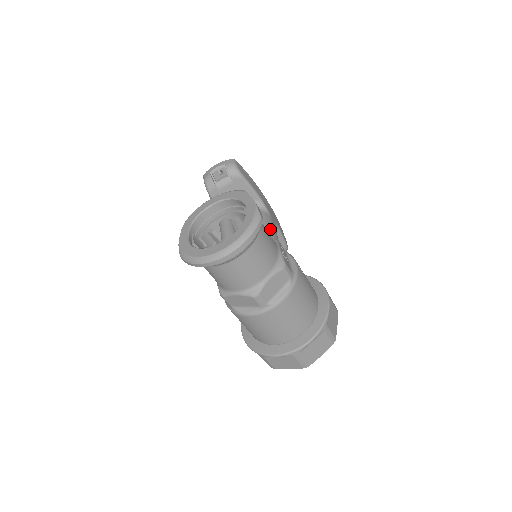
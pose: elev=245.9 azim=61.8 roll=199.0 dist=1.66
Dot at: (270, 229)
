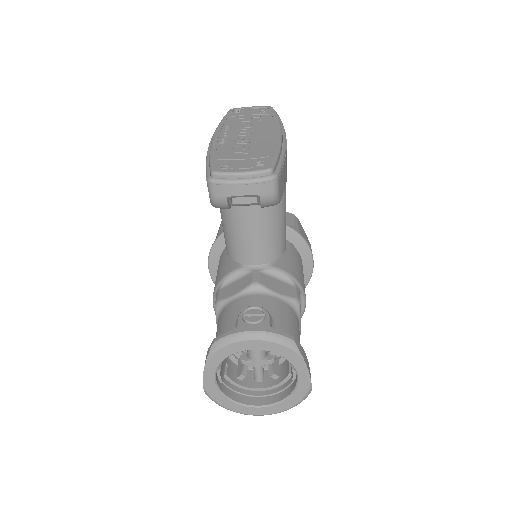
Dot at: (283, 224)
